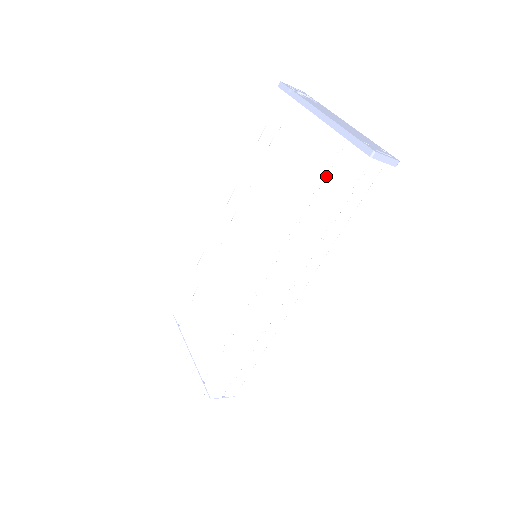
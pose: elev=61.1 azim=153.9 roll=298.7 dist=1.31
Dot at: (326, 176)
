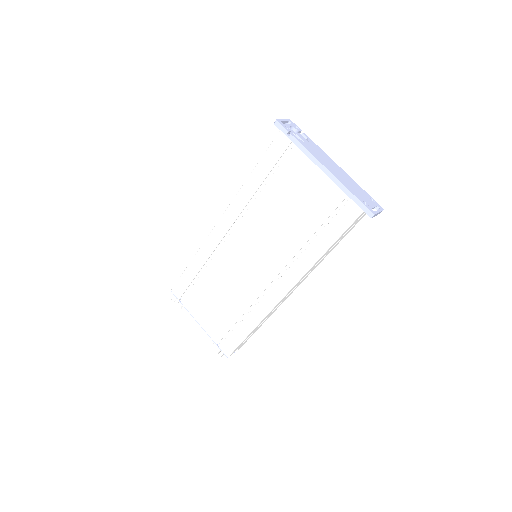
Dot at: (328, 217)
